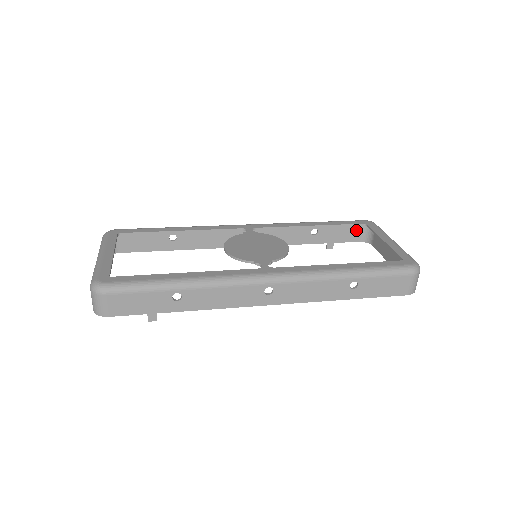
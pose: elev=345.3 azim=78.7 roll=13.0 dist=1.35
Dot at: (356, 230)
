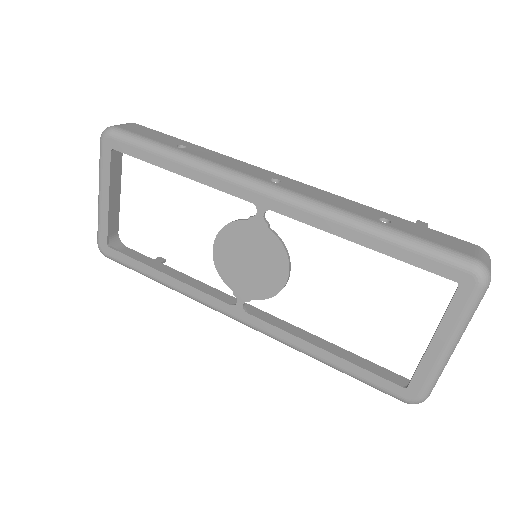
Dot at: (464, 253)
